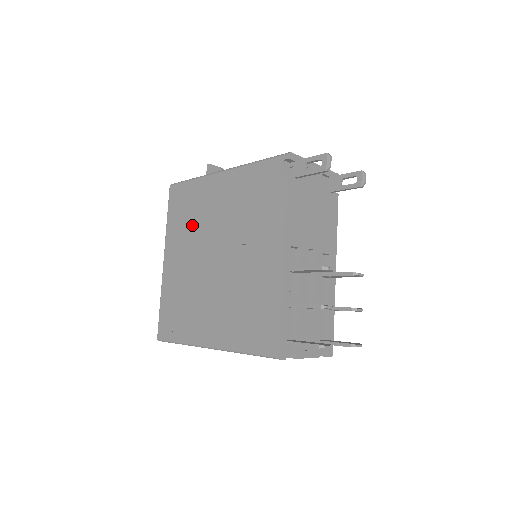
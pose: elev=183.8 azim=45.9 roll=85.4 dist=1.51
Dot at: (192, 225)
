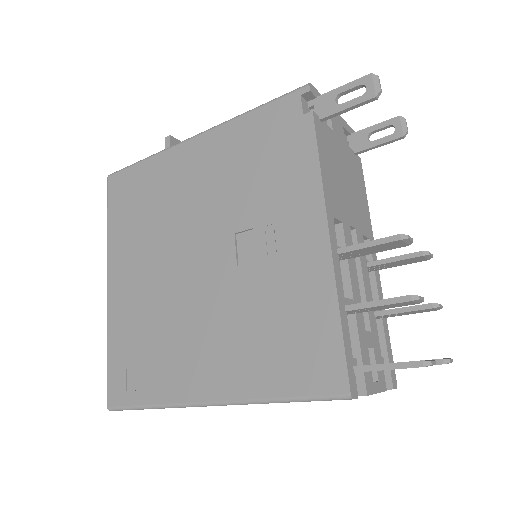
Dot at: (152, 222)
